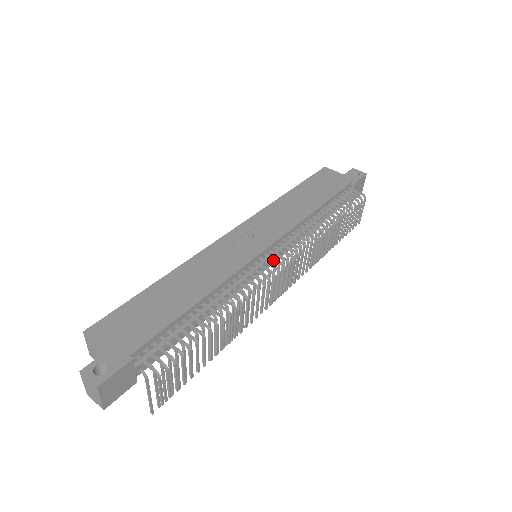
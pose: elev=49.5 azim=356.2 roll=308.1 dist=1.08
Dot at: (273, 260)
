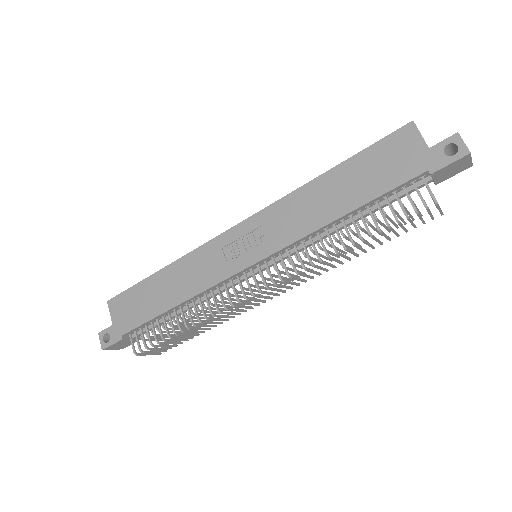
Dot at: (254, 279)
